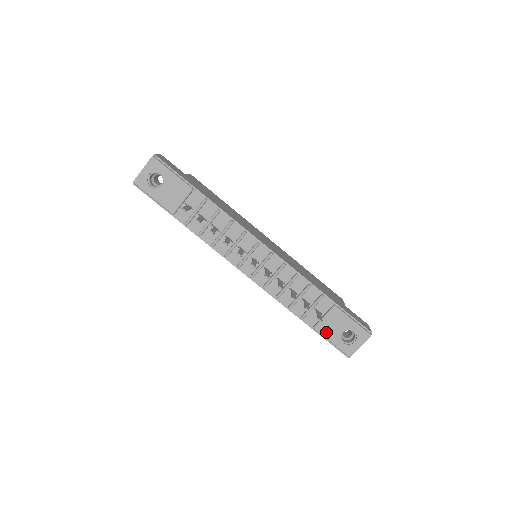
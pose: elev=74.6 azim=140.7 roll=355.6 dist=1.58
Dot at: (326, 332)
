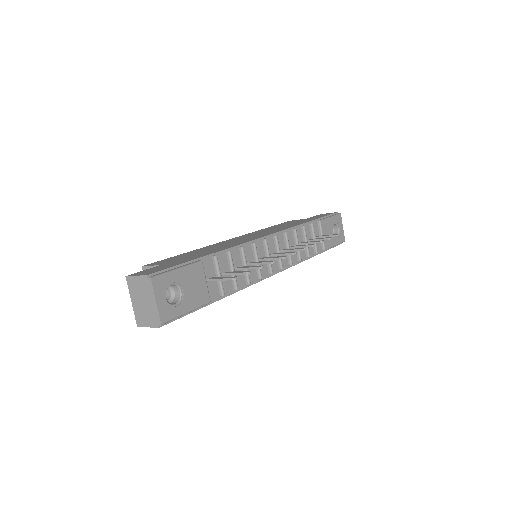
Dot at: (329, 243)
